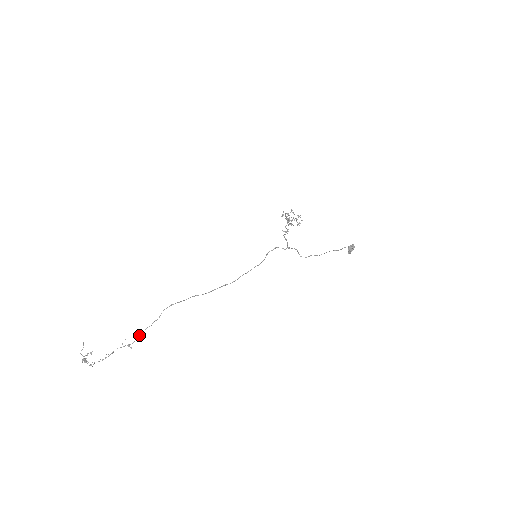
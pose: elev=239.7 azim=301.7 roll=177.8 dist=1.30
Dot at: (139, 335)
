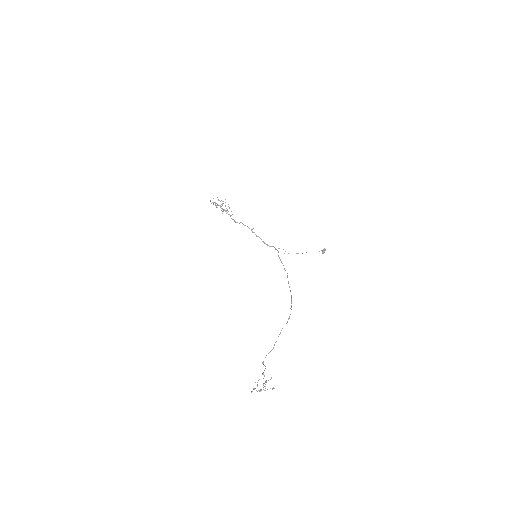
Dot at: occluded
